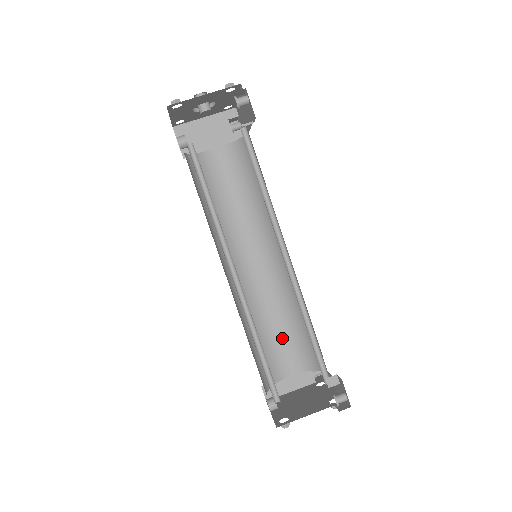
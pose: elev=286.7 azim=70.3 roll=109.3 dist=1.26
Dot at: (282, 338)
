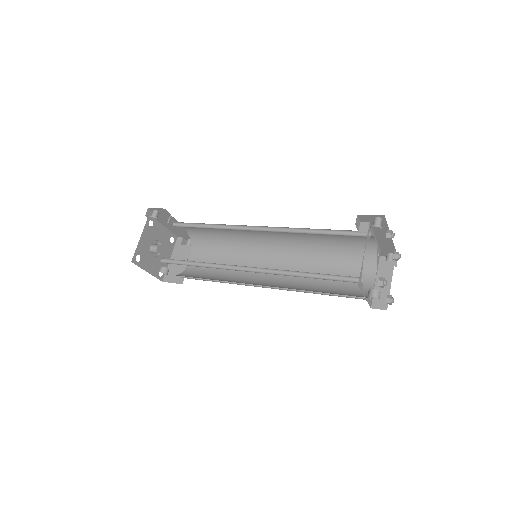
Dot at: (339, 272)
